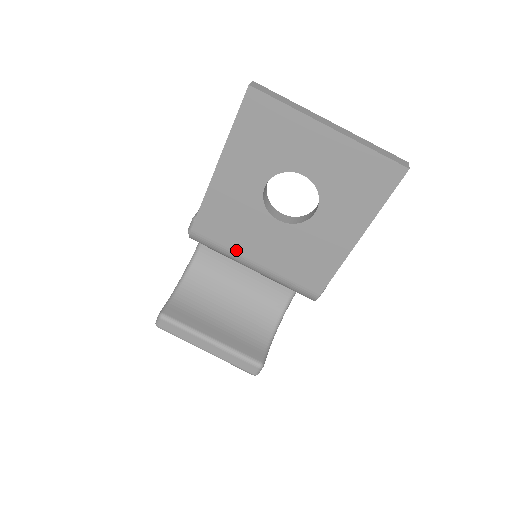
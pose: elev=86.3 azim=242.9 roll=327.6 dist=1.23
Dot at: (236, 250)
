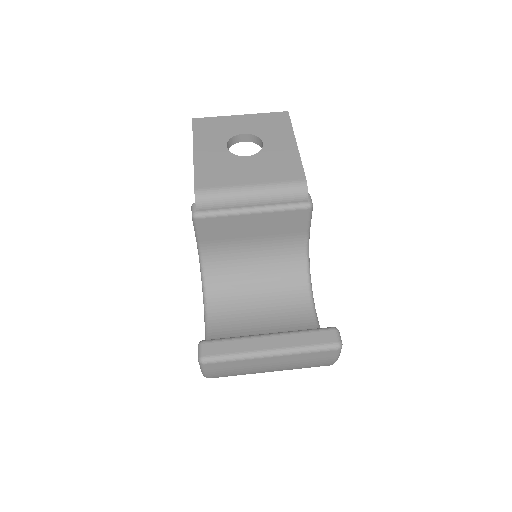
Dot at: (232, 184)
